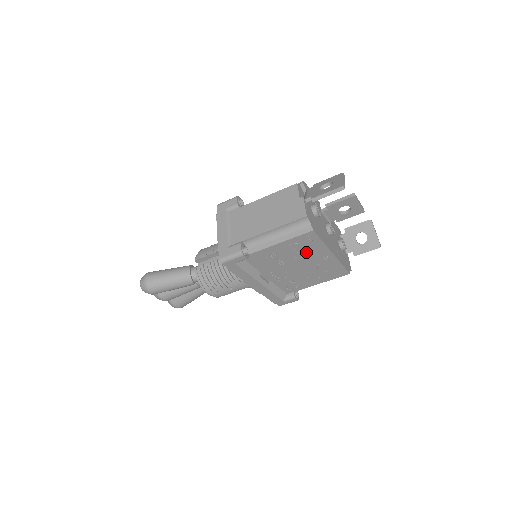
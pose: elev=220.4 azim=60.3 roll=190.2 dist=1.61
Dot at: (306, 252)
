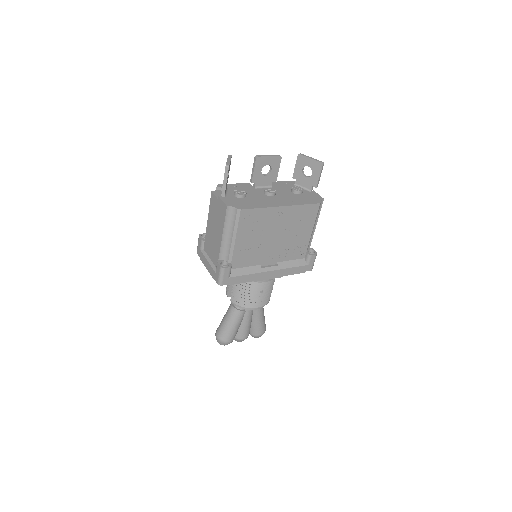
Dot at: (263, 224)
